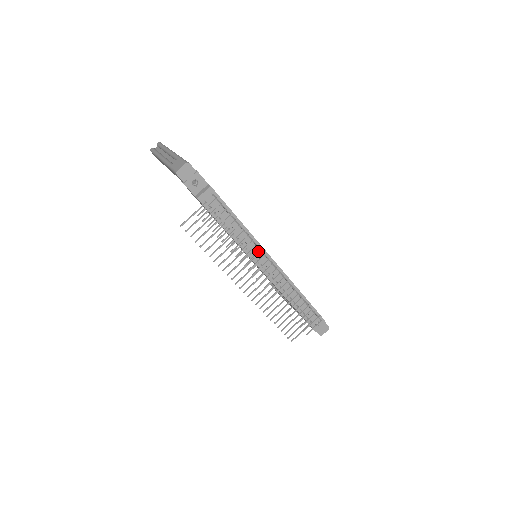
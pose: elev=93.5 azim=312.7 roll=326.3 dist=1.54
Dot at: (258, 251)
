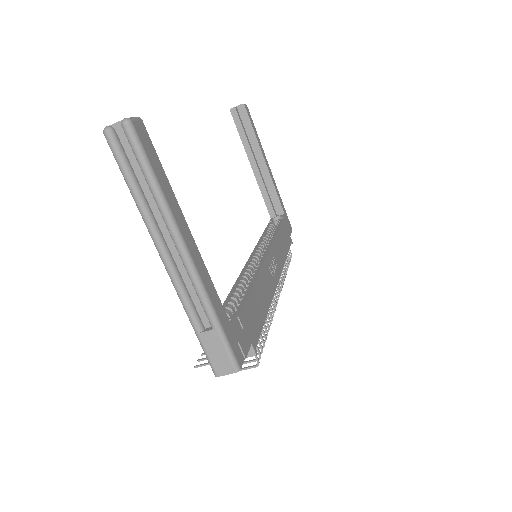
Dot at: occluded
